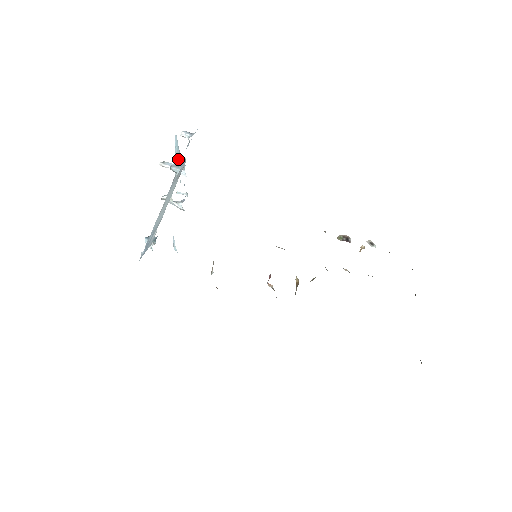
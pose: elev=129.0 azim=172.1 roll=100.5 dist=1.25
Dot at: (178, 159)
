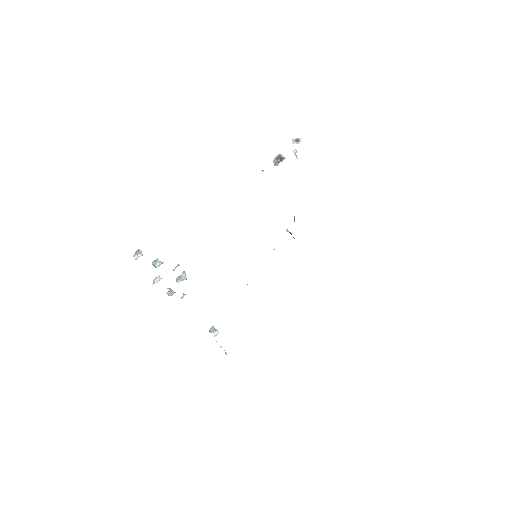
Dot at: occluded
